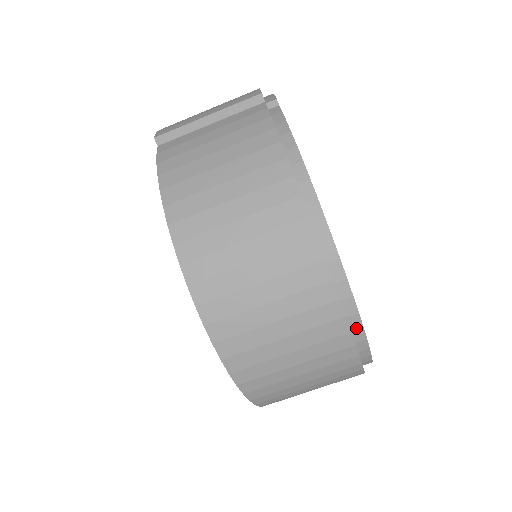
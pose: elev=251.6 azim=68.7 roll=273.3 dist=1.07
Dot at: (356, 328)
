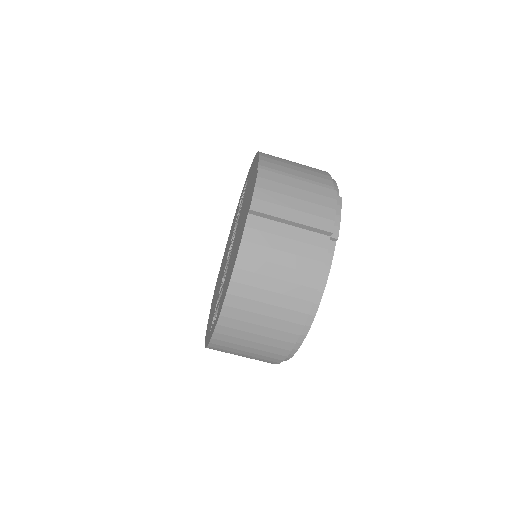
Dot at: occluded
